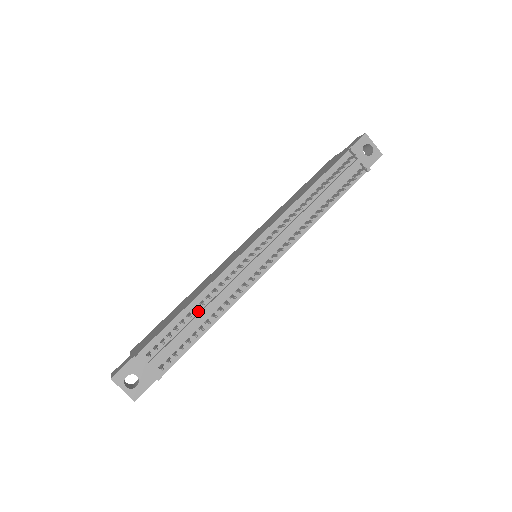
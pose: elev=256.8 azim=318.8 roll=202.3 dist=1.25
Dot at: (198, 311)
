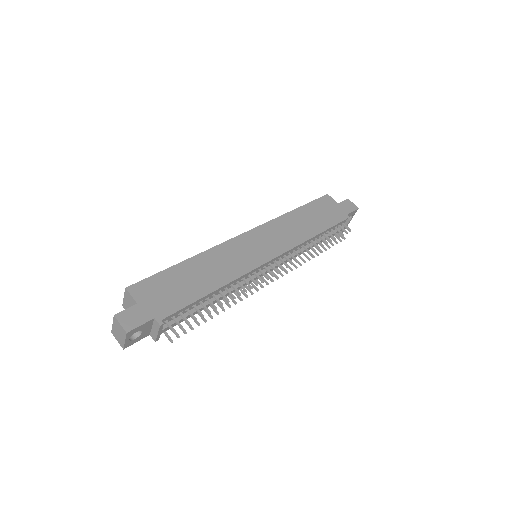
Dot at: (213, 296)
